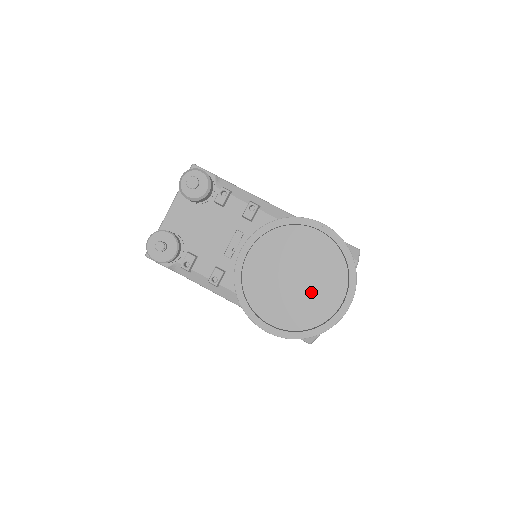
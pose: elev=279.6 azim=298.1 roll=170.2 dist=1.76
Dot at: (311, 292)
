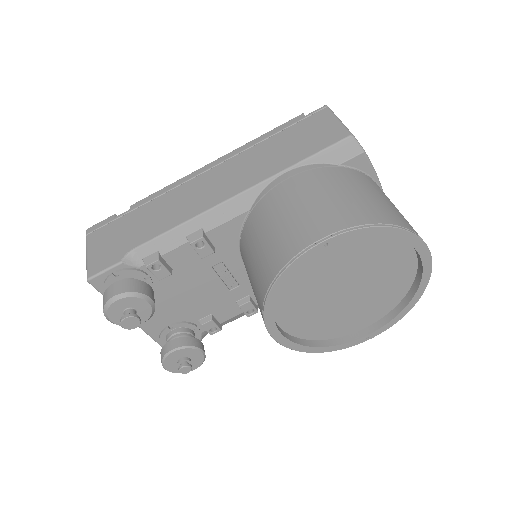
Dot at: (375, 281)
